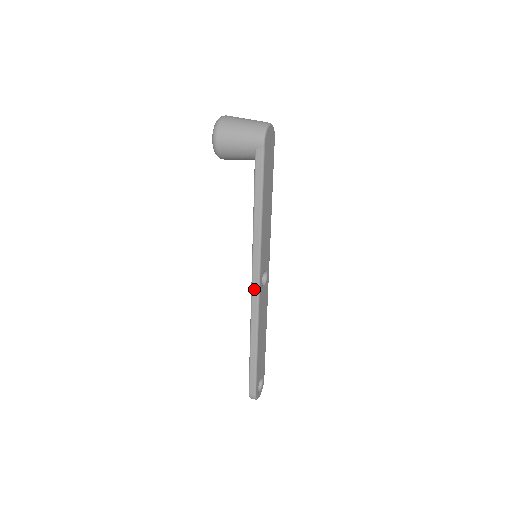
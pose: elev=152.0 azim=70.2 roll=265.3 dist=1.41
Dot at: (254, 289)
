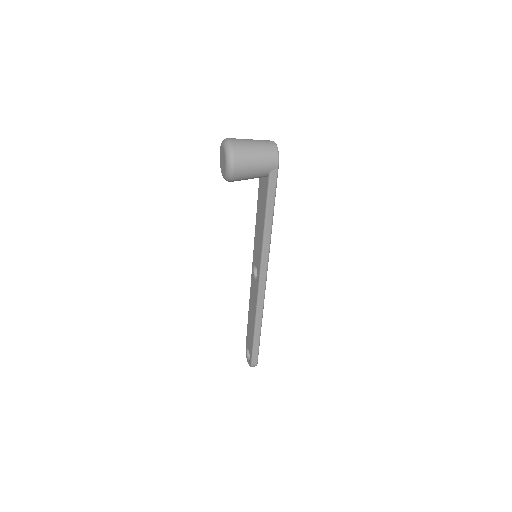
Dot at: (262, 285)
